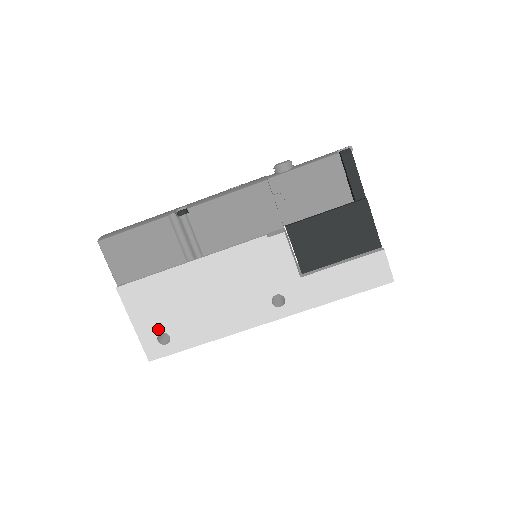
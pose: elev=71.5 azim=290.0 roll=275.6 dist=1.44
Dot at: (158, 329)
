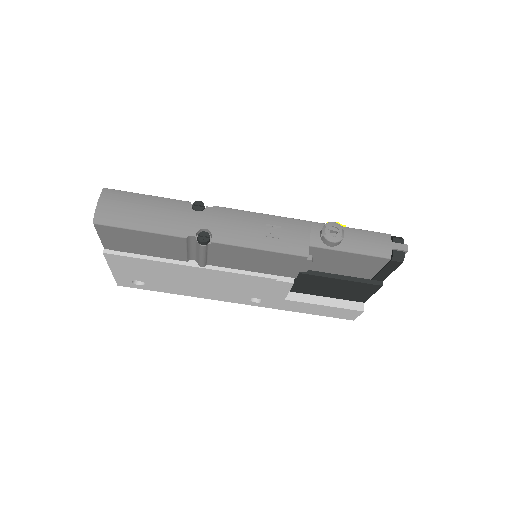
Dot at: (136, 279)
